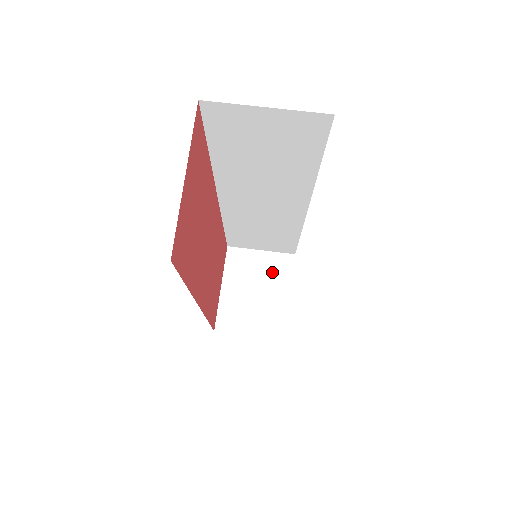
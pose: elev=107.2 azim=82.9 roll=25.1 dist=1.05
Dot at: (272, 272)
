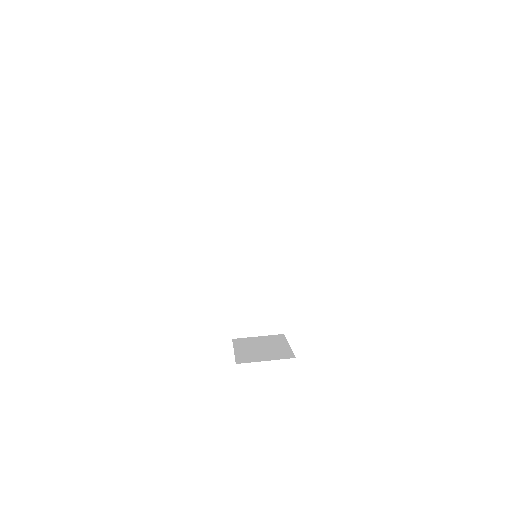
Dot at: (270, 341)
